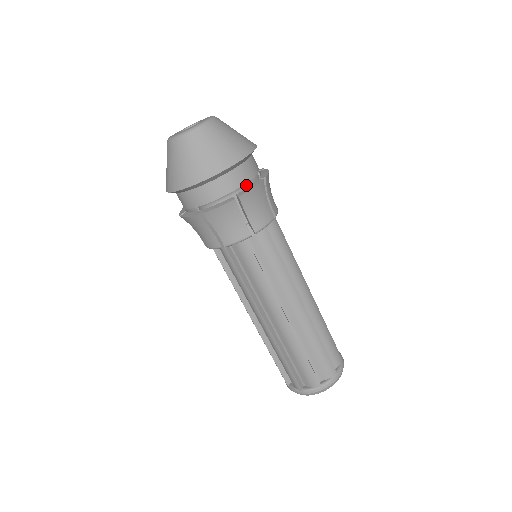
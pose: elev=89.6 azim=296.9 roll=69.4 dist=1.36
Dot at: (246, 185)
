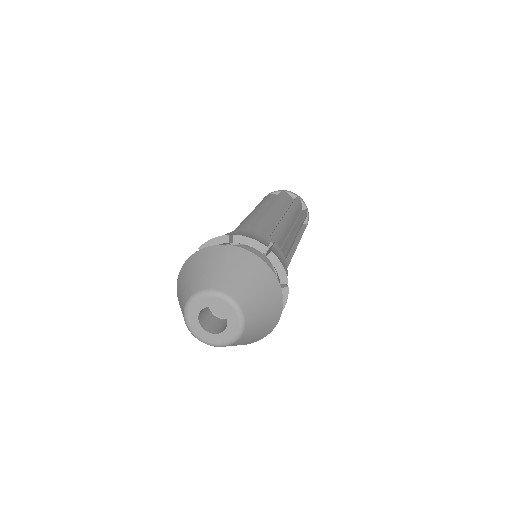
Dot at: occluded
